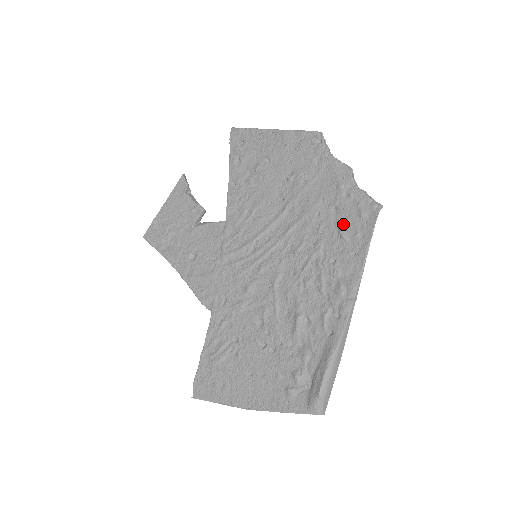
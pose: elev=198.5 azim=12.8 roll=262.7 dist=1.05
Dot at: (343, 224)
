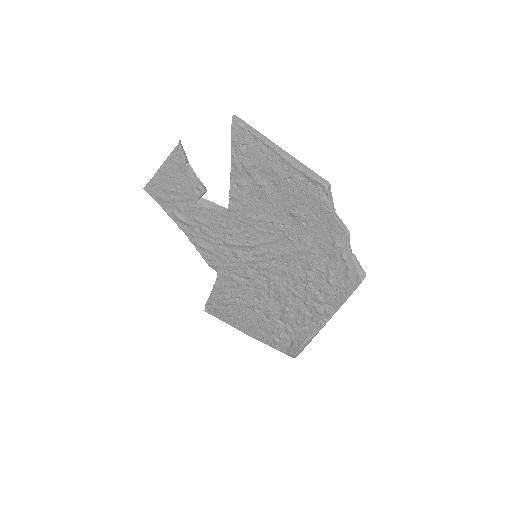
Dot at: (332, 274)
